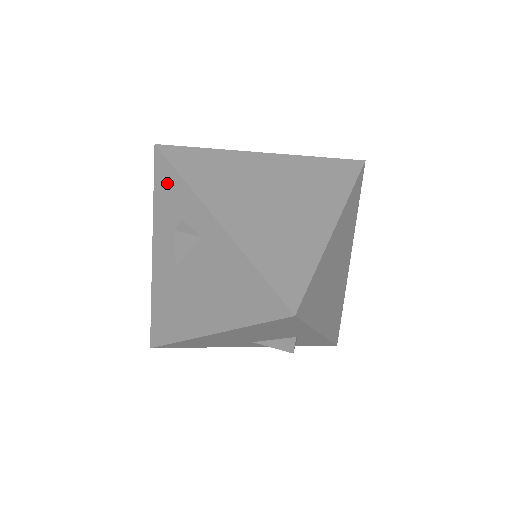
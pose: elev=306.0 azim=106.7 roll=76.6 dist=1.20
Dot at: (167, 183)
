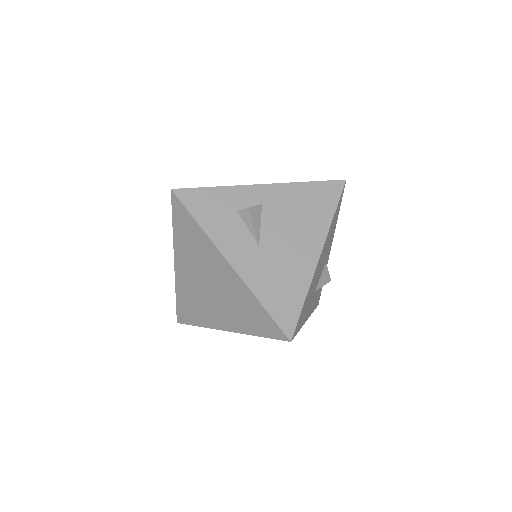
Dot at: occluded
